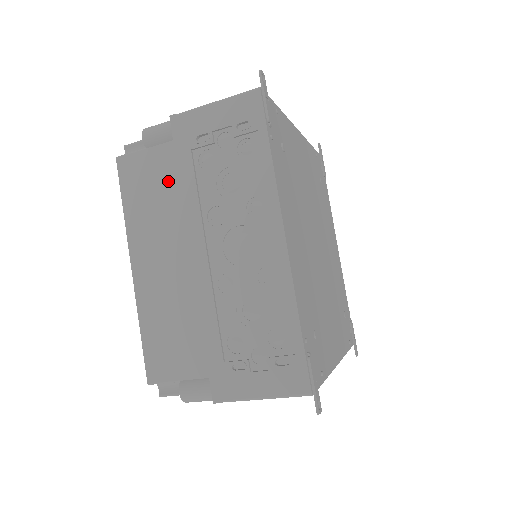
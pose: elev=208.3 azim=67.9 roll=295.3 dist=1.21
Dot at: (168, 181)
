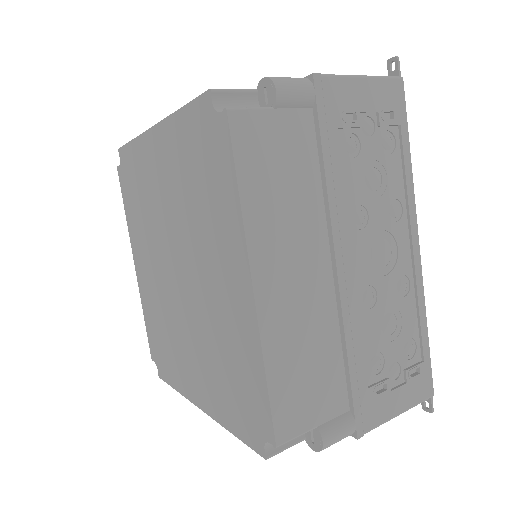
Dot at: (304, 163)
